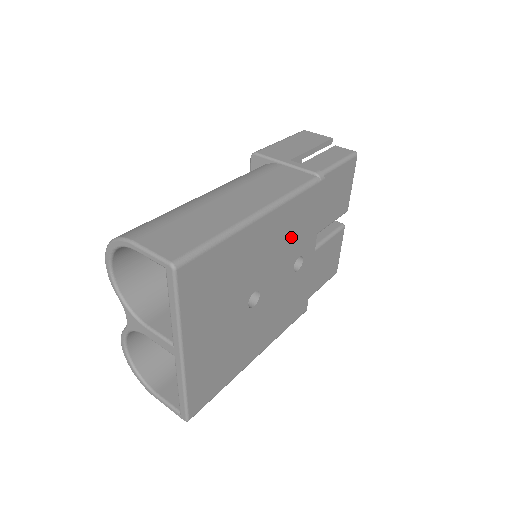
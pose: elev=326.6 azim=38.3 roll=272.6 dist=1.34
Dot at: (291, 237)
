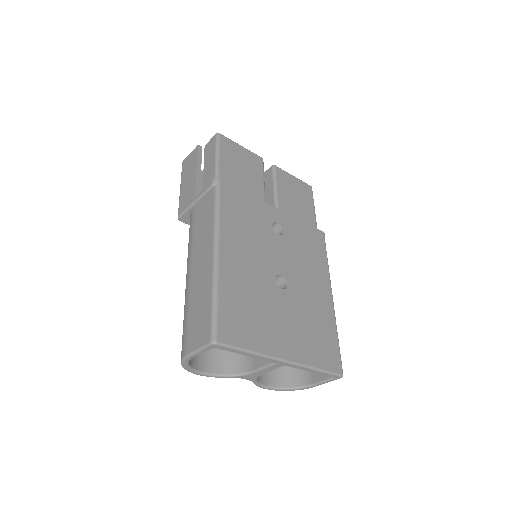
Dot at: (251, 229)
